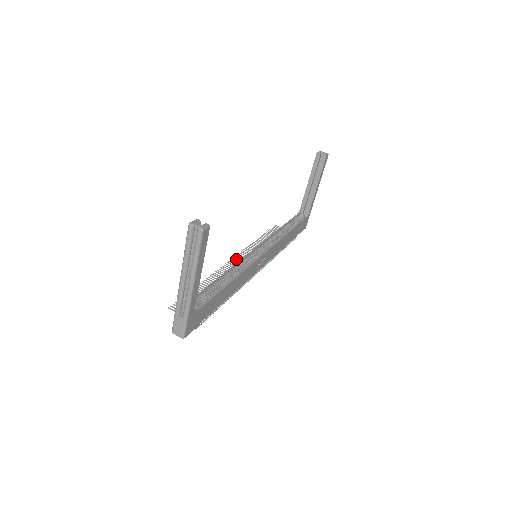
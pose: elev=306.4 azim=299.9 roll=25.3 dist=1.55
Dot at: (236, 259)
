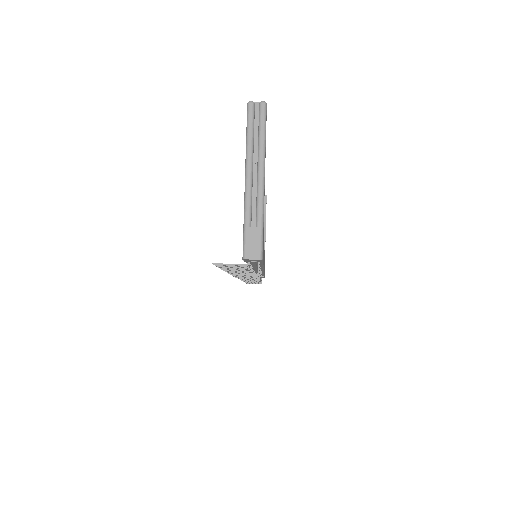
Dot at: (231, 273)
